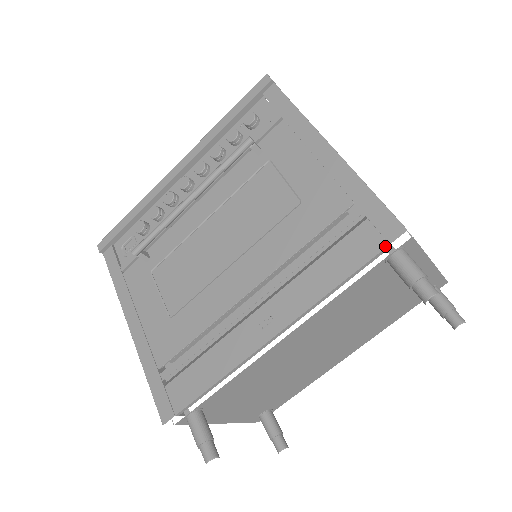
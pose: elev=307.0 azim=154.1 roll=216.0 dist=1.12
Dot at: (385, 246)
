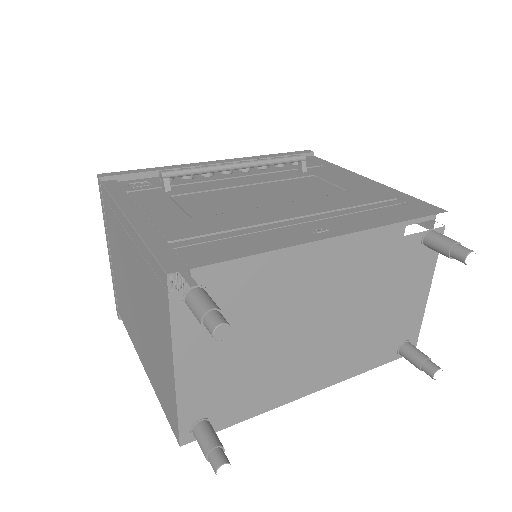
Dot at: (433, 214)
